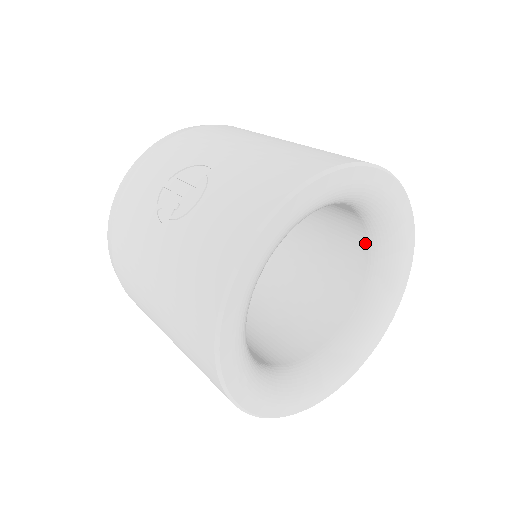
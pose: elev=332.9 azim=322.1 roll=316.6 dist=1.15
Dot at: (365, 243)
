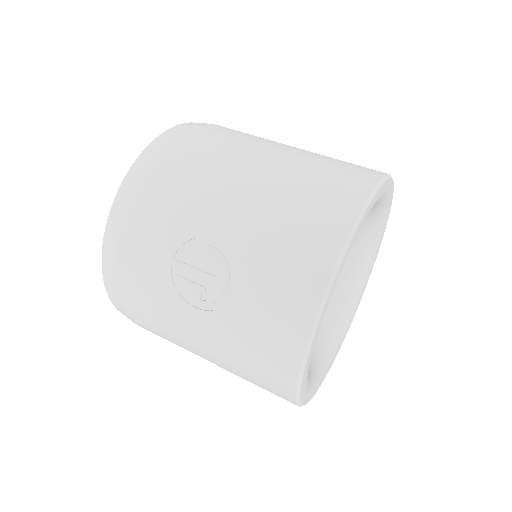
Dot at: occluded
